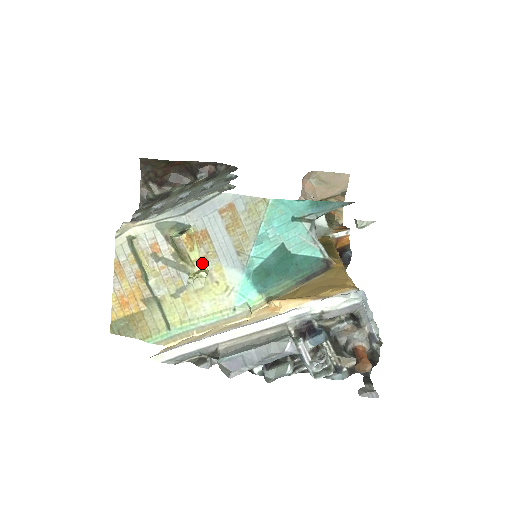
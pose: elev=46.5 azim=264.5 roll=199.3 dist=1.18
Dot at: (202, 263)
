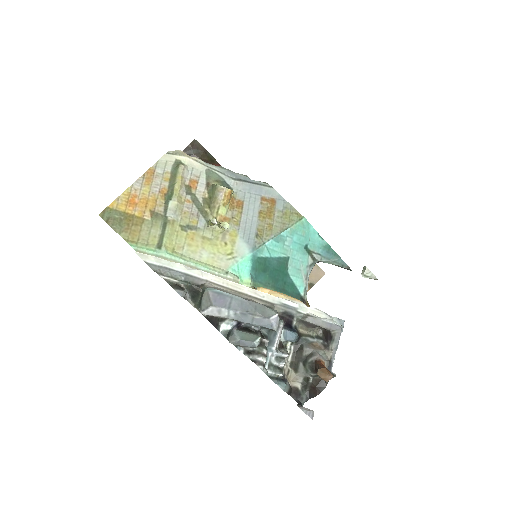
Dot at: (223, 221)
